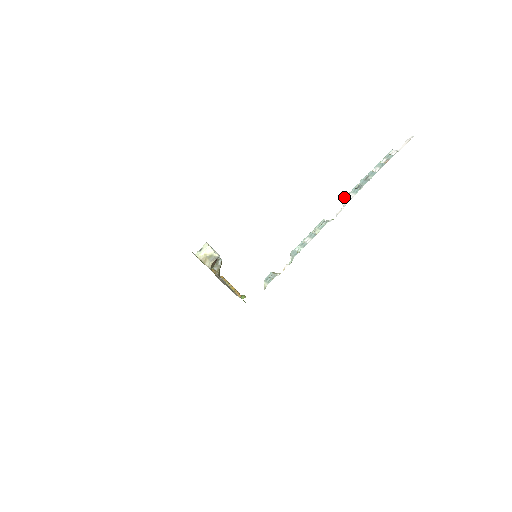
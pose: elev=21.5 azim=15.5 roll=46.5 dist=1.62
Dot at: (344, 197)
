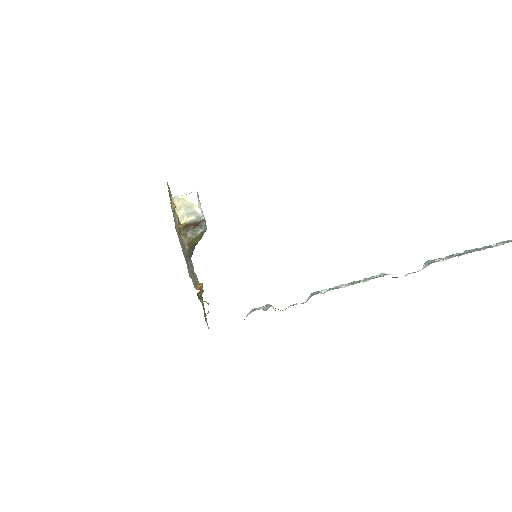
Dot at: occluded
